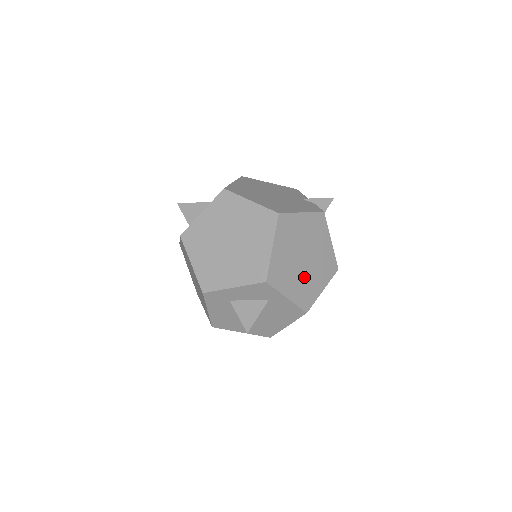
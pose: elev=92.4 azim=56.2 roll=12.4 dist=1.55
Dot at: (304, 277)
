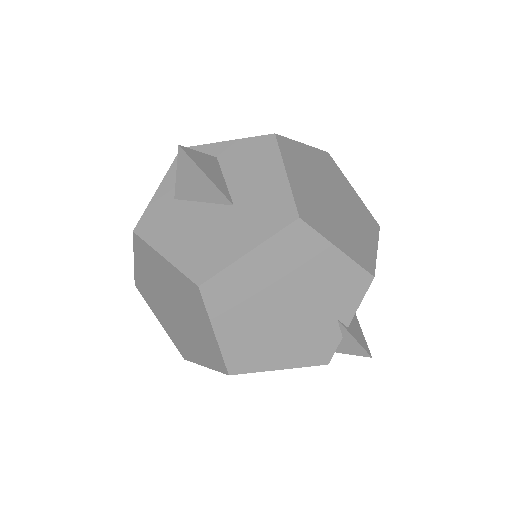
Dot at: occluded
